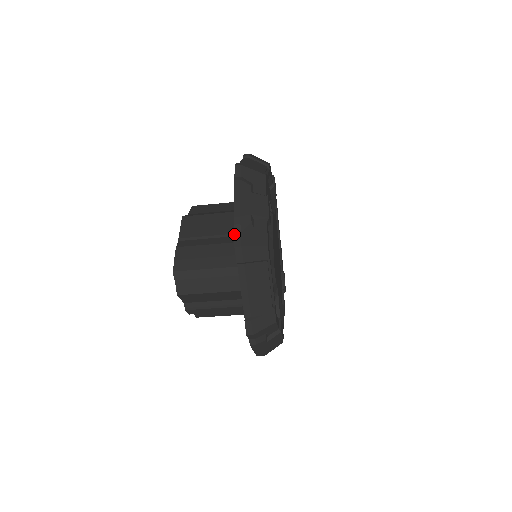
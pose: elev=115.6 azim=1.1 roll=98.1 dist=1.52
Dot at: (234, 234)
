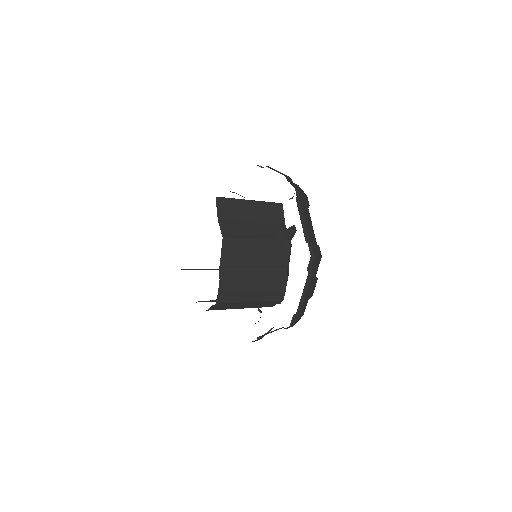
Dot at: (292, 317)
